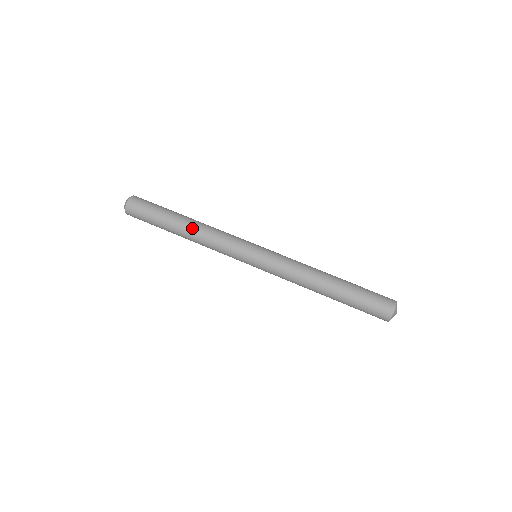
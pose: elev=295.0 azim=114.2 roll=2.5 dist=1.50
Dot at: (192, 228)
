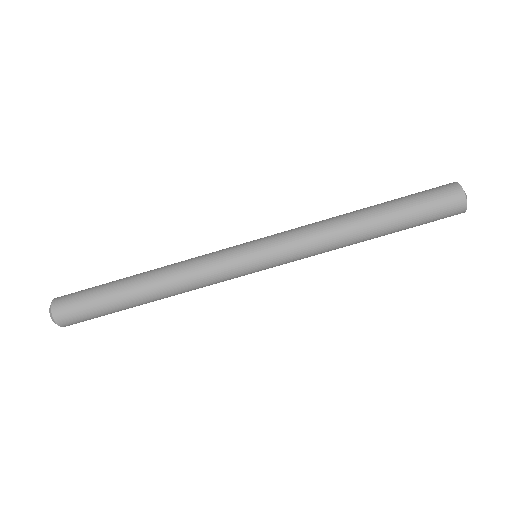
Dot at: (163, 298)
